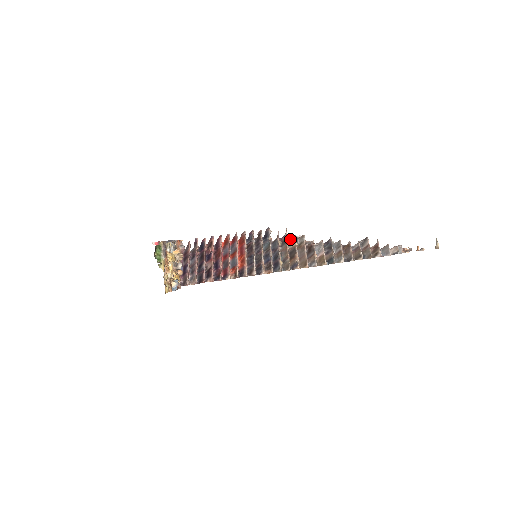
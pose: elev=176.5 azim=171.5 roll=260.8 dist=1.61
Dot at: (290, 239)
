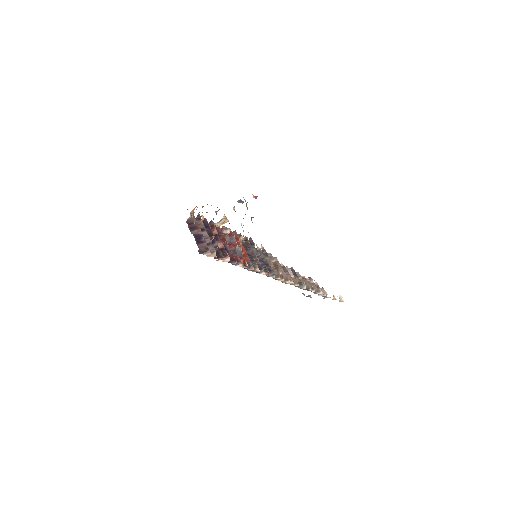
Dot at: occluded
